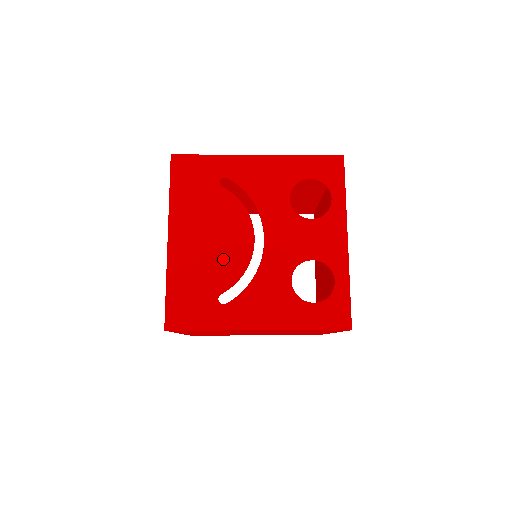
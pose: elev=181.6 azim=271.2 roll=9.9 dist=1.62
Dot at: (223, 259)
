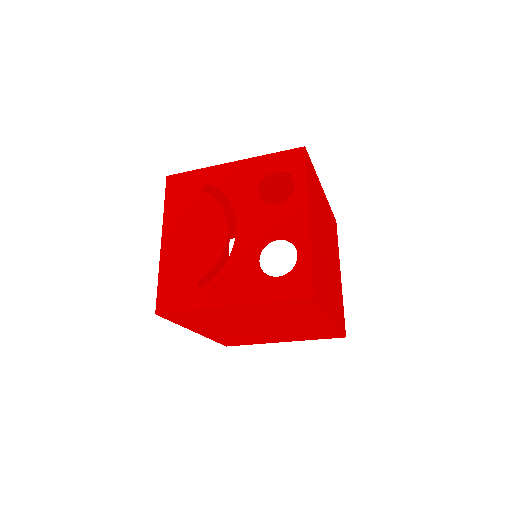
Dot at: (202, 250)
